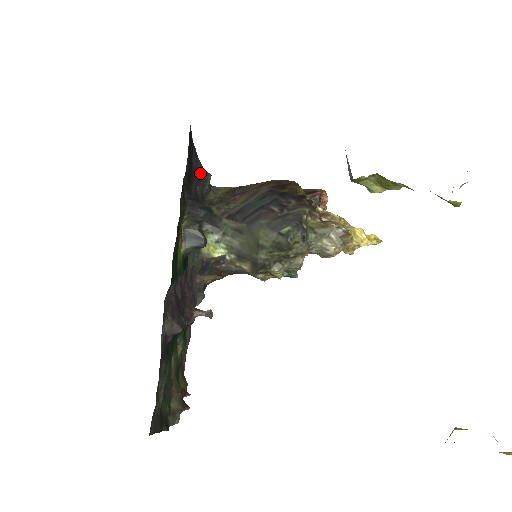
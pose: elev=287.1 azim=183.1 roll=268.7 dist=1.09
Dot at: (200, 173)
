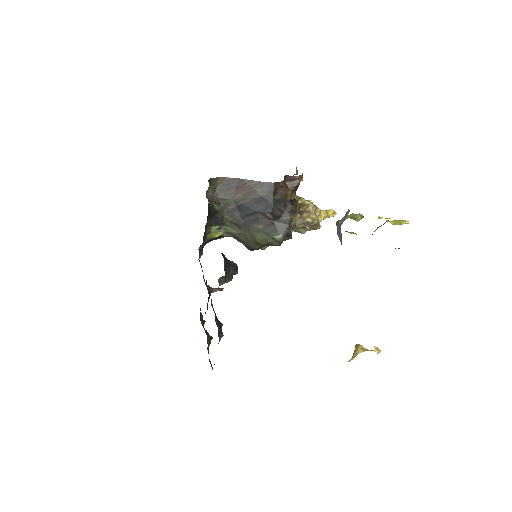
Dot at: occluded
